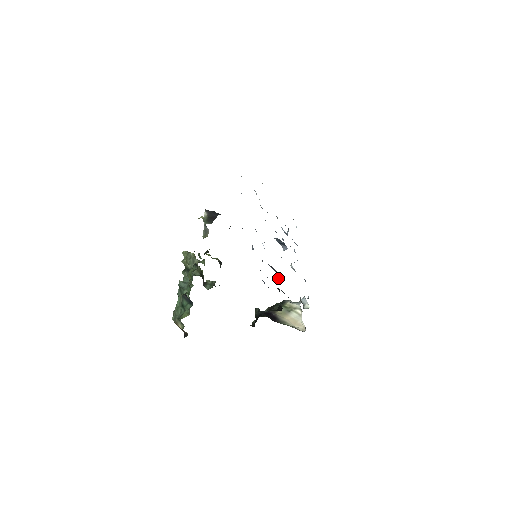
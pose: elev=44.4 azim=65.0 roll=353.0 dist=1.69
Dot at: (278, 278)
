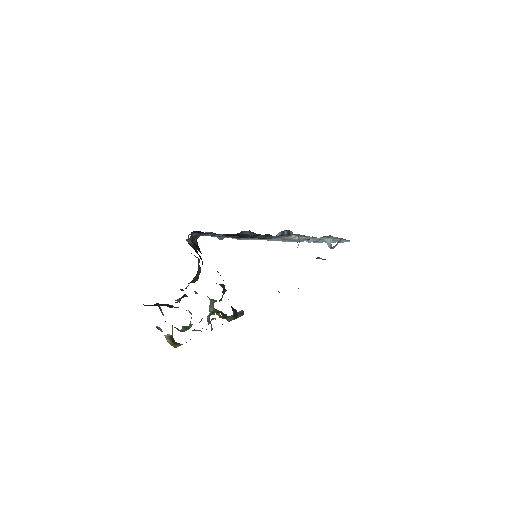
Dot at: occluded
